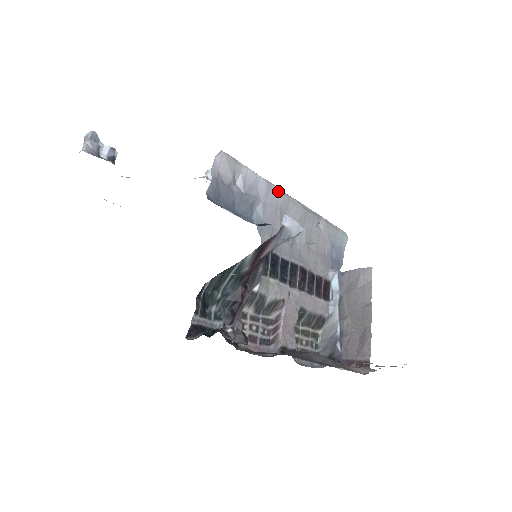
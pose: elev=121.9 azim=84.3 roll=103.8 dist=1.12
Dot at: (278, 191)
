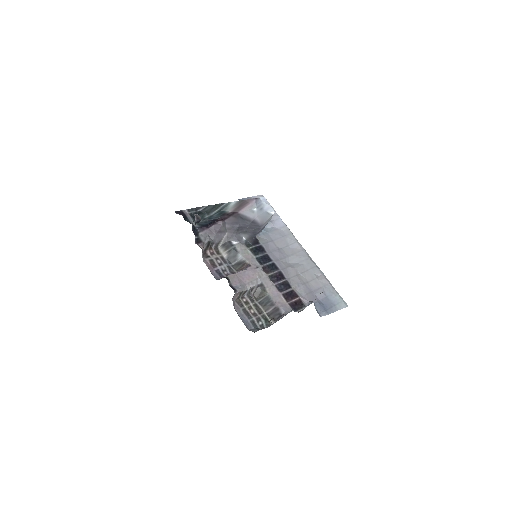
Dot at: (290, 233)
